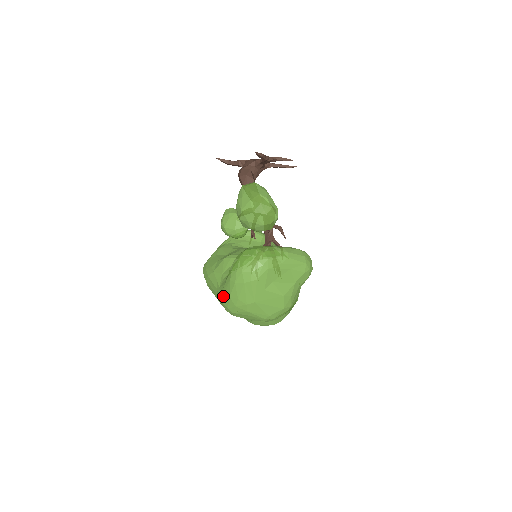
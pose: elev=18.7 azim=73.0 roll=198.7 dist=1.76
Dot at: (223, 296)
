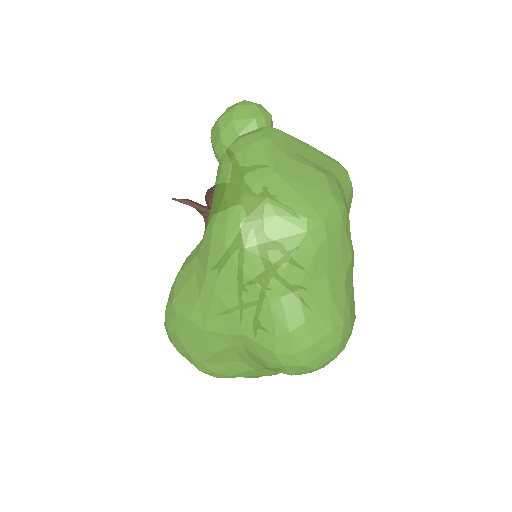
Dot at: (213, 213)
